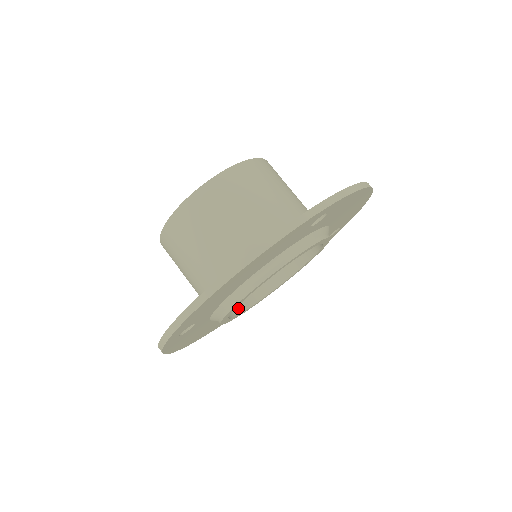
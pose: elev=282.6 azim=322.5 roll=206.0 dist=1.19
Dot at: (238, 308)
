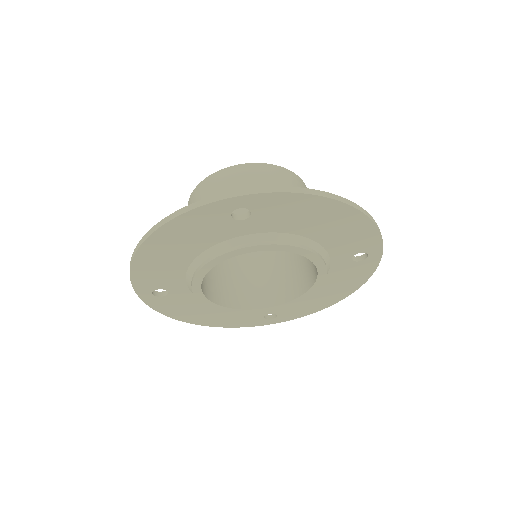
Dot at: (246, 304)
